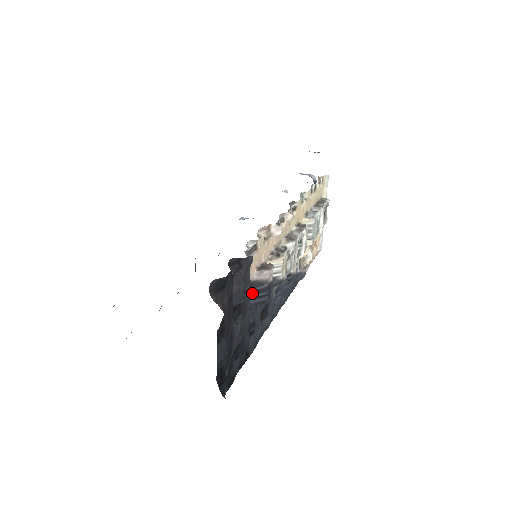
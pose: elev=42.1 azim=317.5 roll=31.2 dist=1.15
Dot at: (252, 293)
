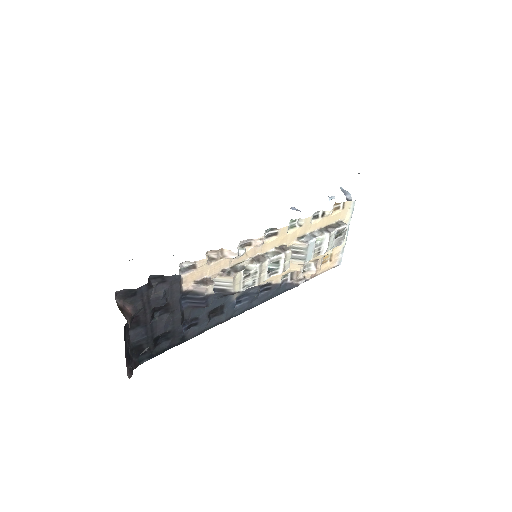
Dot at: (189, 298)
